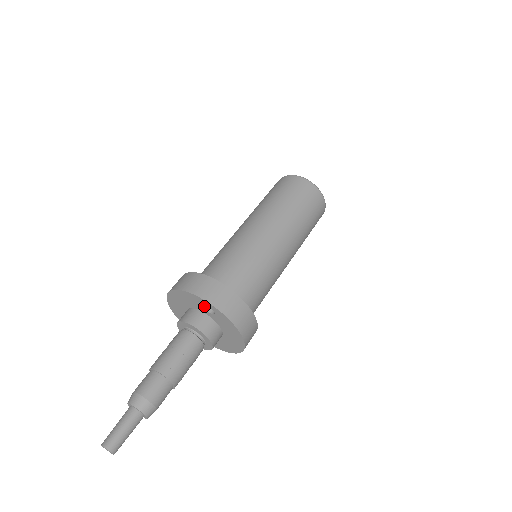
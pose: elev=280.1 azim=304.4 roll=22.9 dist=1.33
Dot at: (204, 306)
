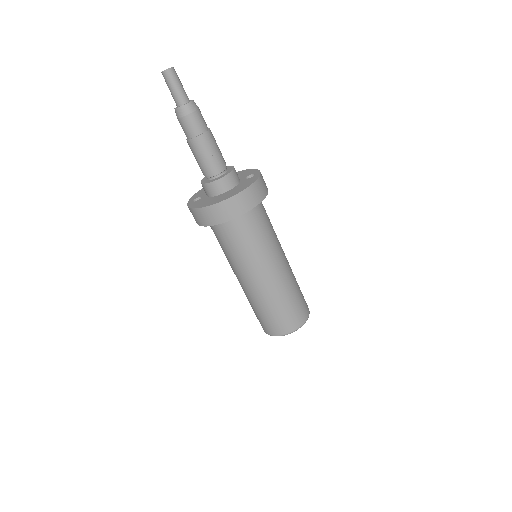
Dot at: (249, 176)
